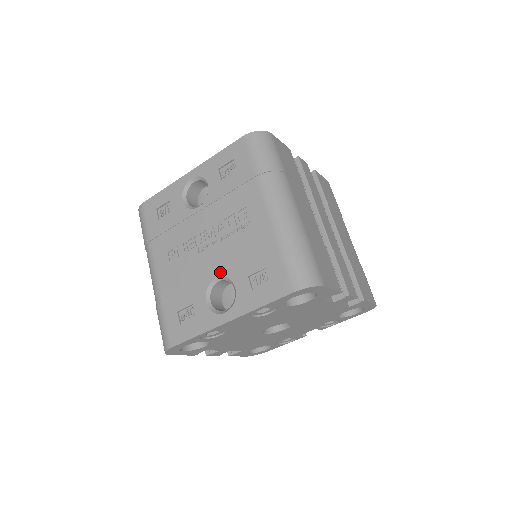
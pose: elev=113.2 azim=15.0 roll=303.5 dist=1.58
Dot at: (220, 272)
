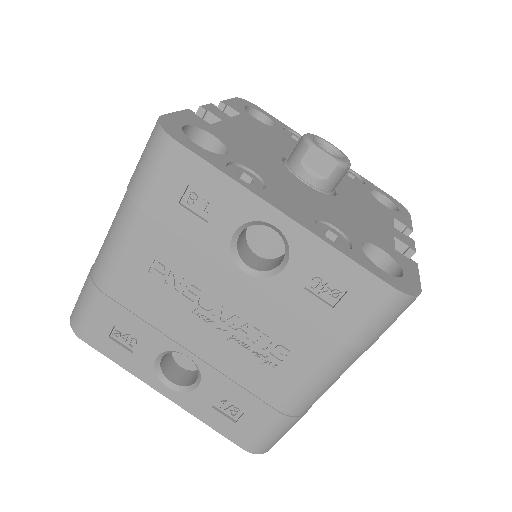
Dot at: (197, 359)
